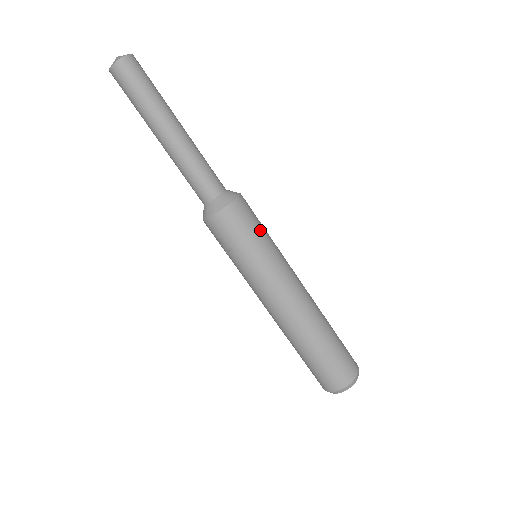
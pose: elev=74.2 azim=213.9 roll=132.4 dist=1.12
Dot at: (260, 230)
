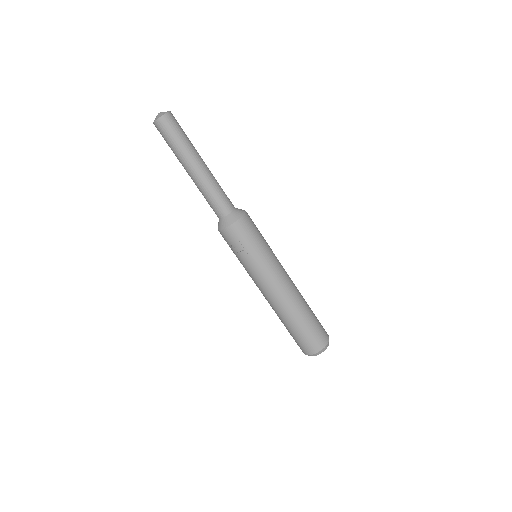
Dot at: (261, 235)
